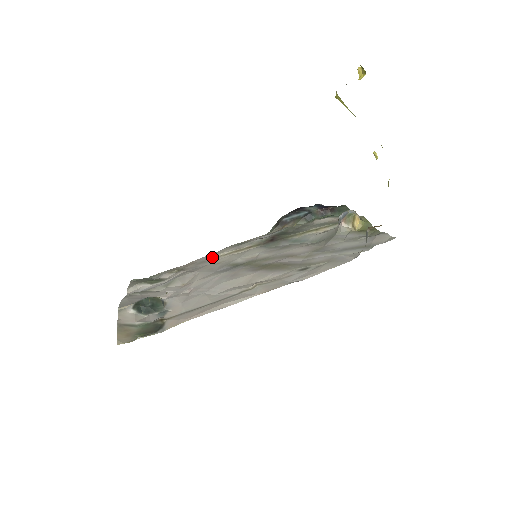
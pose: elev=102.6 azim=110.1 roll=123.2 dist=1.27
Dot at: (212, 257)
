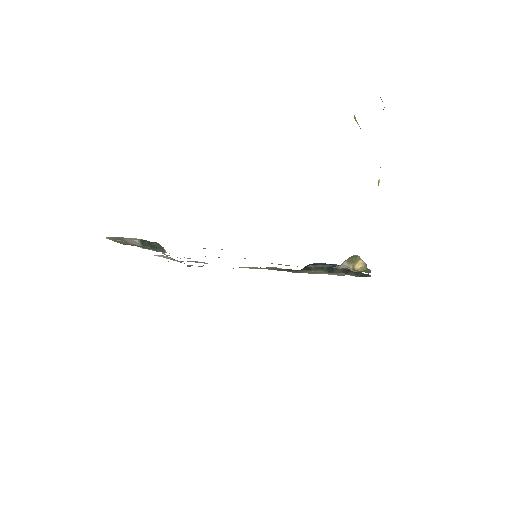
Dot at: occluded
